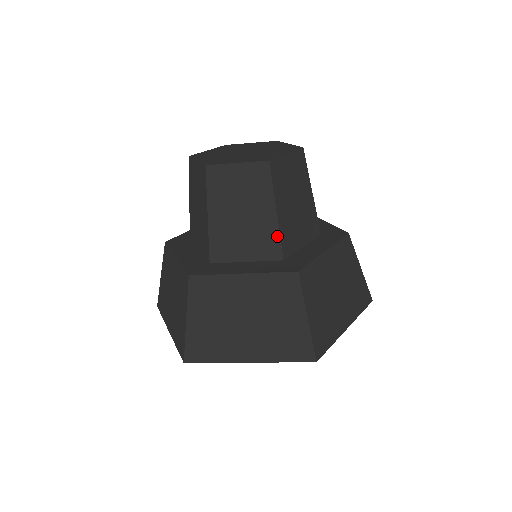
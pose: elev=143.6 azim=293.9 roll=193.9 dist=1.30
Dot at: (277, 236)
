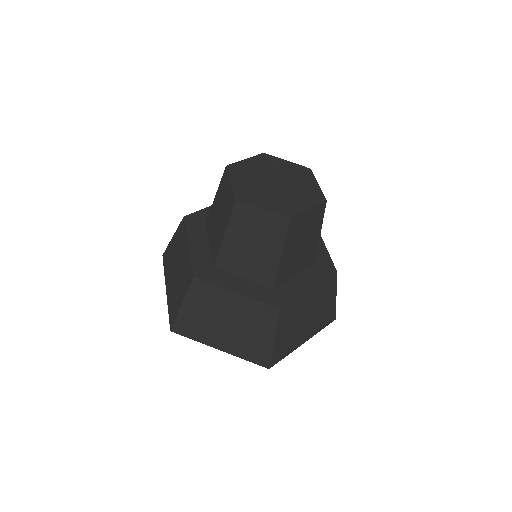
Dot at: (275, 271)
